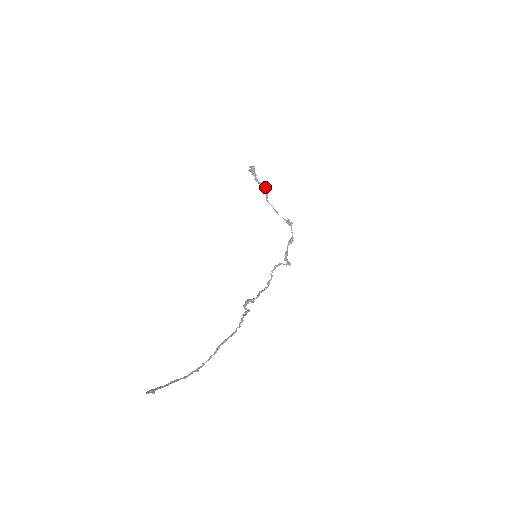
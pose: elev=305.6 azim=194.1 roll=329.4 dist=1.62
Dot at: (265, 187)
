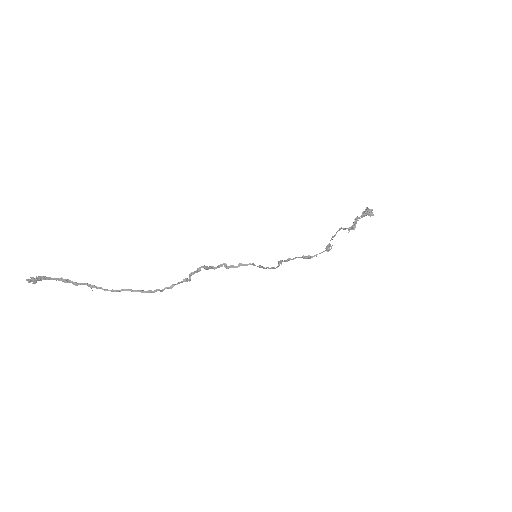
Dot at: (354, 228)
